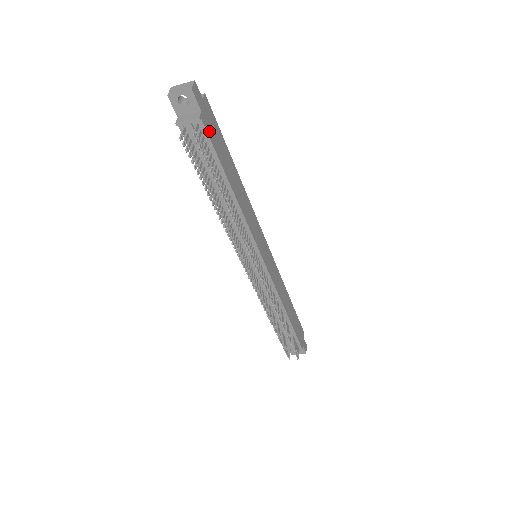
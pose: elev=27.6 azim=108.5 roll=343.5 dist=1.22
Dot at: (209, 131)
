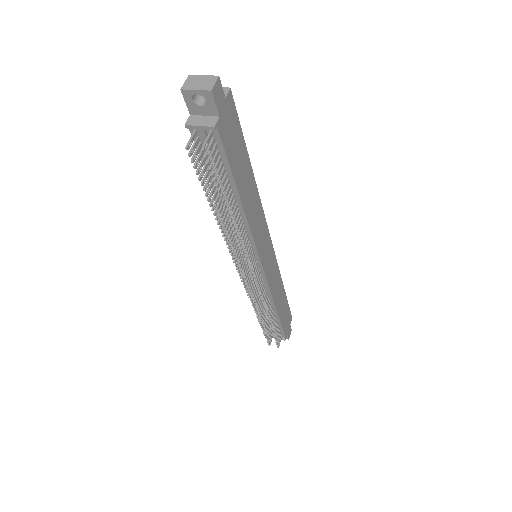
Dot at: (225, 139)
